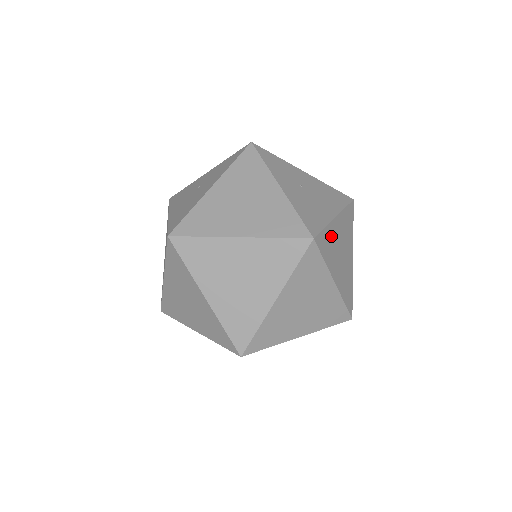
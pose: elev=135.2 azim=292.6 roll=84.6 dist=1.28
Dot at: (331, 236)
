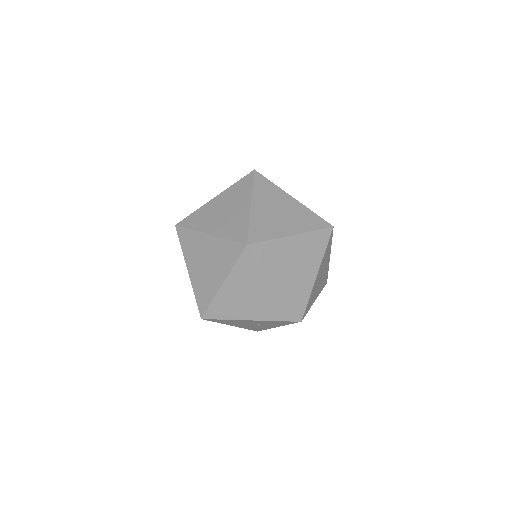
Dot at: occluded
